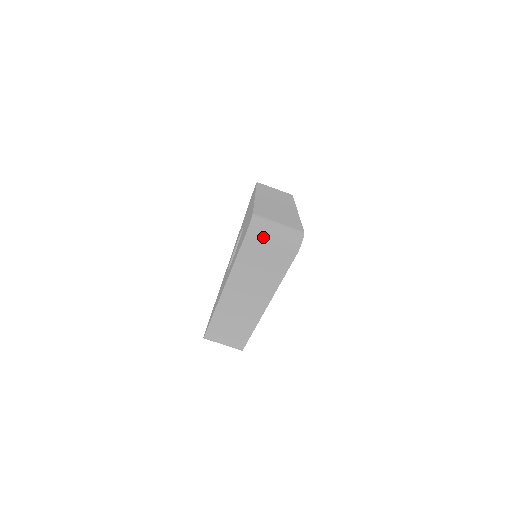
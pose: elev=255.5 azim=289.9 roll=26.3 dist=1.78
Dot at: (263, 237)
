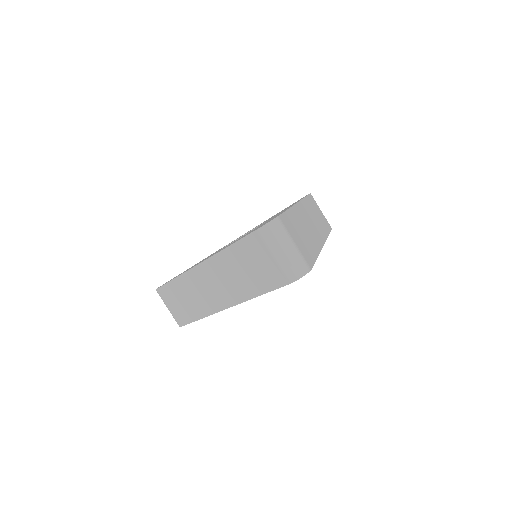
Dot at: (270, 244)
